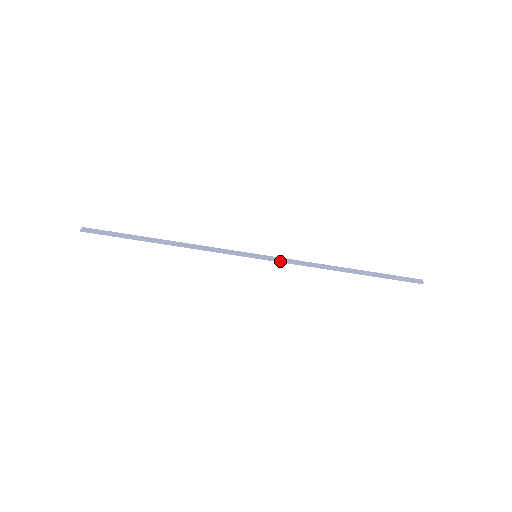
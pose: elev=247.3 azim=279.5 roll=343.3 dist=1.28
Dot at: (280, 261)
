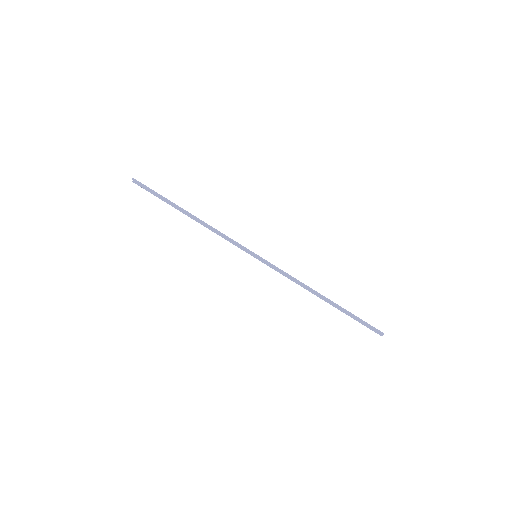
Dot at: (274, 266)
